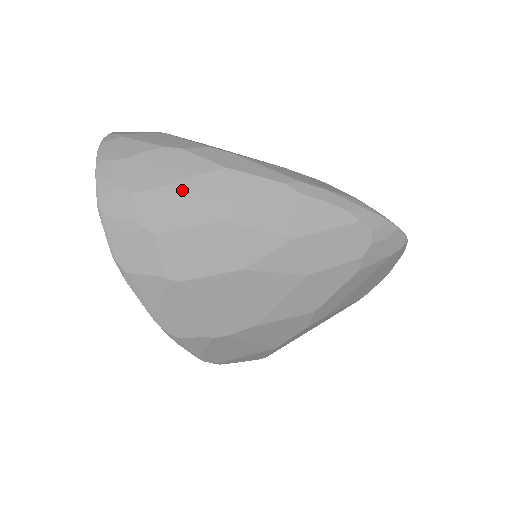
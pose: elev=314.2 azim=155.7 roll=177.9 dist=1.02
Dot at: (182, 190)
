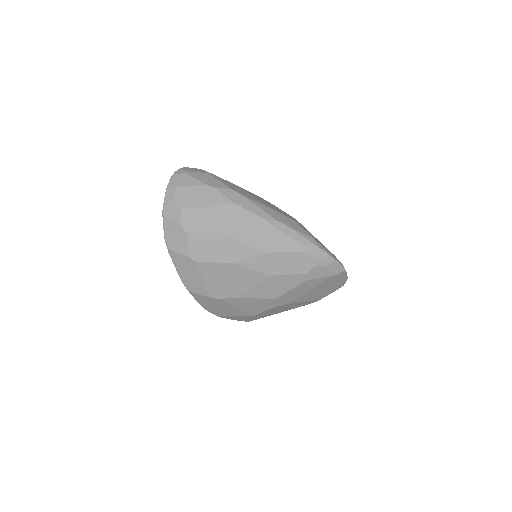
Dot at: (208, 212)
